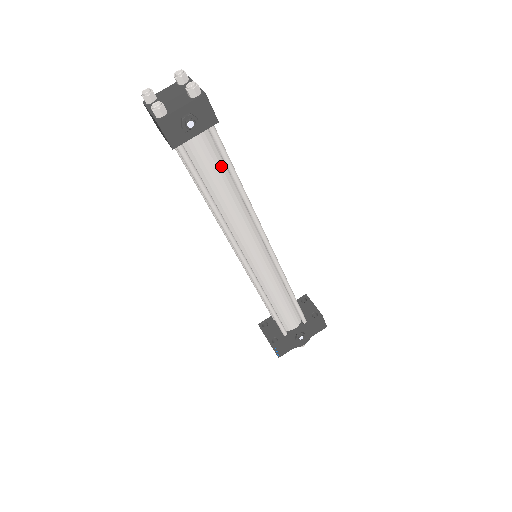
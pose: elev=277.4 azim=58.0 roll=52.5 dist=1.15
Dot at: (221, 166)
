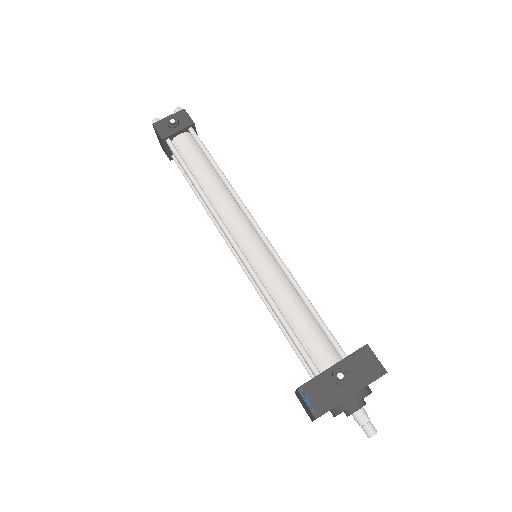
Dot at: (202, 157)
